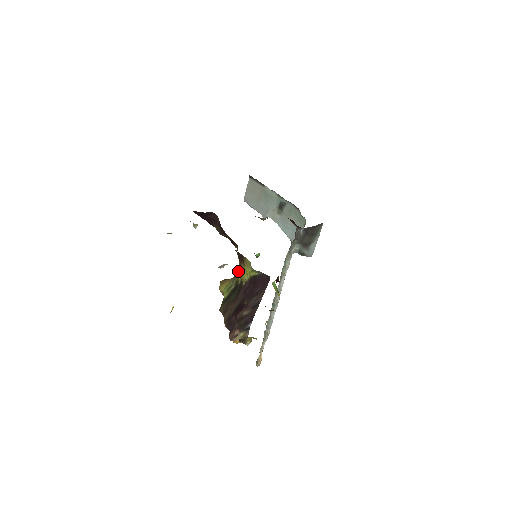
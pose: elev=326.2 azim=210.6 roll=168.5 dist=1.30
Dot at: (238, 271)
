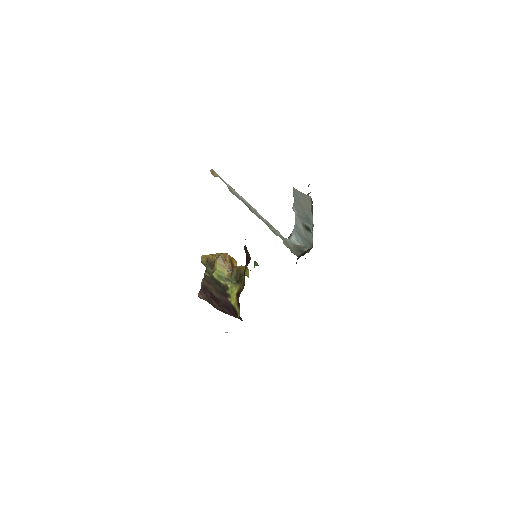
Dot at: (233, 286)
